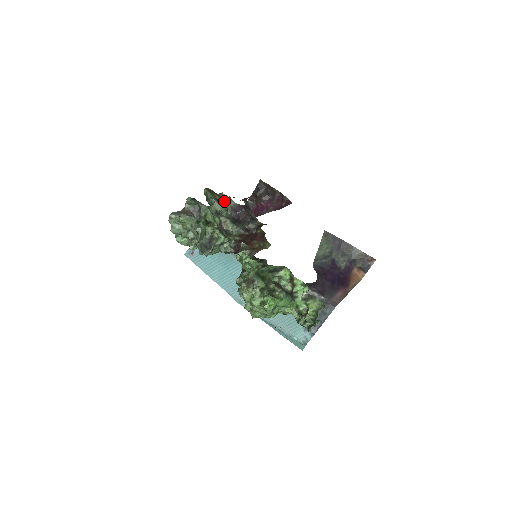
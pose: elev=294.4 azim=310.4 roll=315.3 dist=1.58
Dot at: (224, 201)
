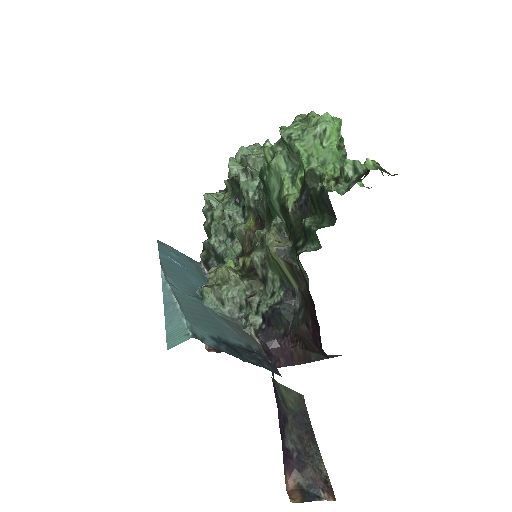
Dot at: occluded
